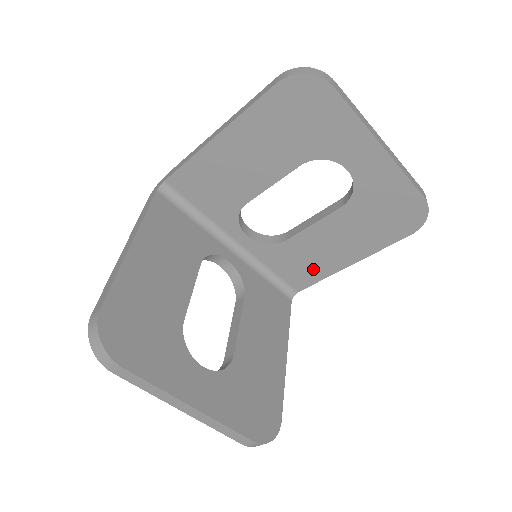
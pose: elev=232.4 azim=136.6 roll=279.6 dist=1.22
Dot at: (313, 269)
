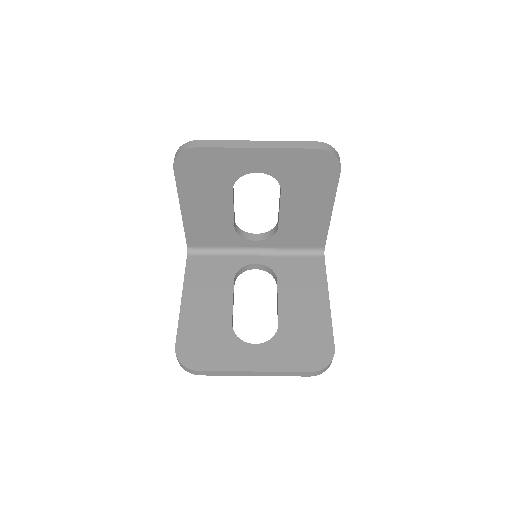
Dot at: (314, 230)
